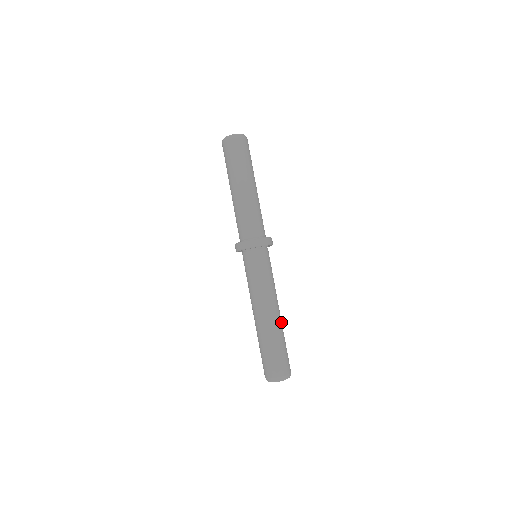
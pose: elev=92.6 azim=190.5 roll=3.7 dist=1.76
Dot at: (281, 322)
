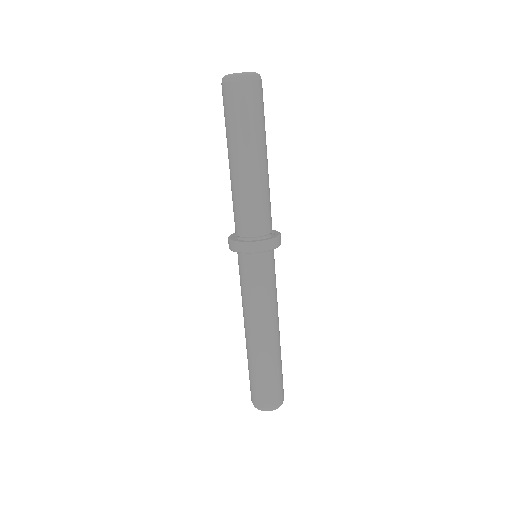
Dot at: (270, 348)
